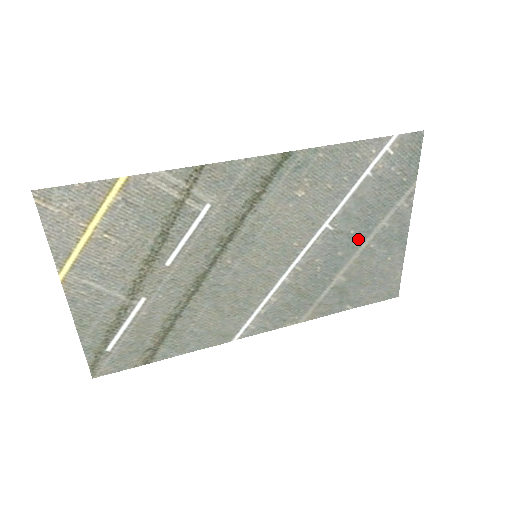
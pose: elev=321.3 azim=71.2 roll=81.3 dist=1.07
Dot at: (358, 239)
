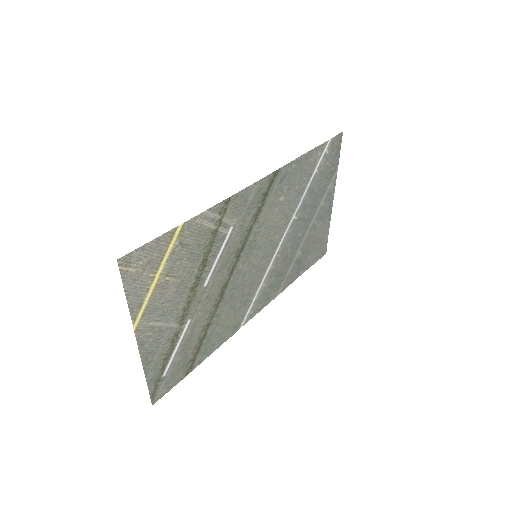
Dot at: (309, 220)
